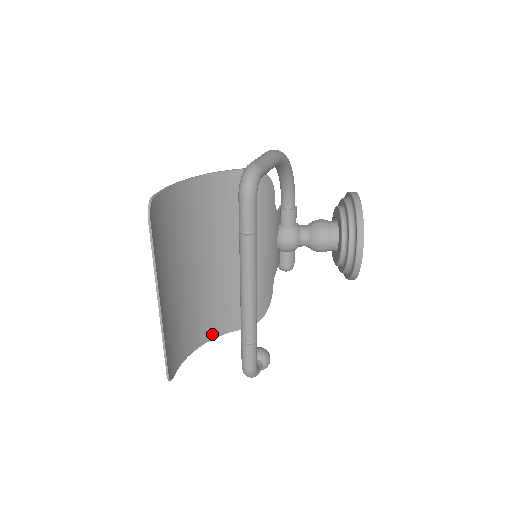
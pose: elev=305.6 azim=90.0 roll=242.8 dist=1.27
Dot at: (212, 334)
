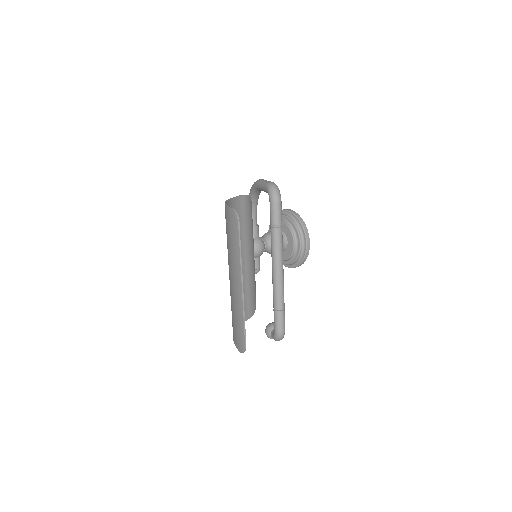
Dot at: occluded
